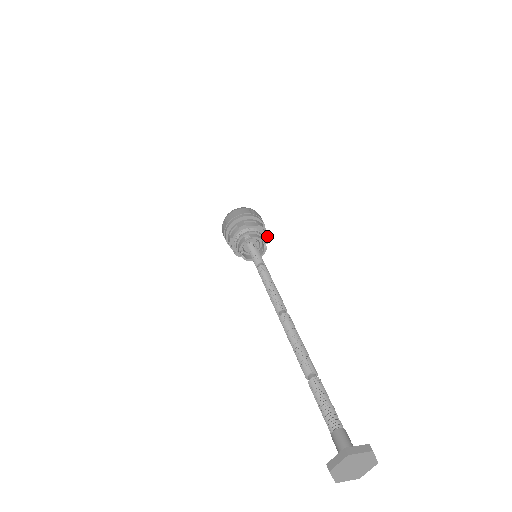
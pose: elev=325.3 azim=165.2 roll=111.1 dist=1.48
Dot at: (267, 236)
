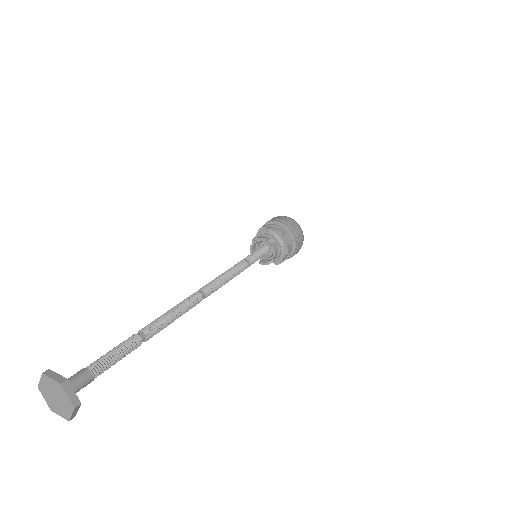
Dot at: (283, 261)
